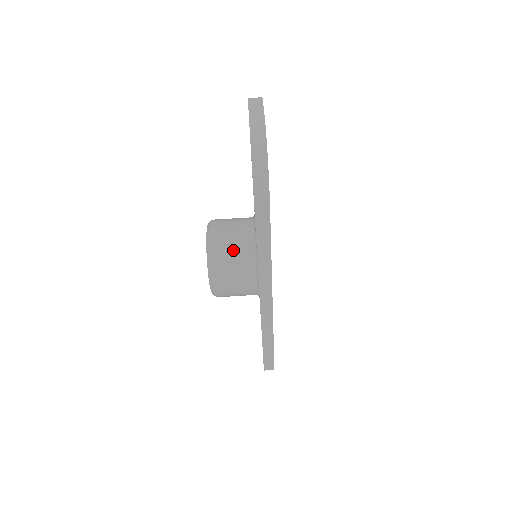
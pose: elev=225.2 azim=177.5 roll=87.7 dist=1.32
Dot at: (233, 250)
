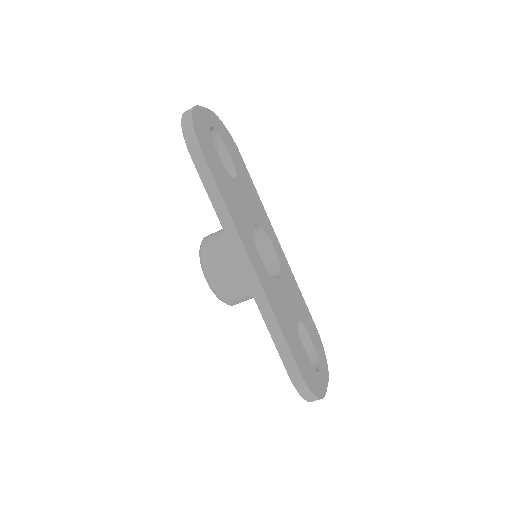
Dot at: (219, 239)
